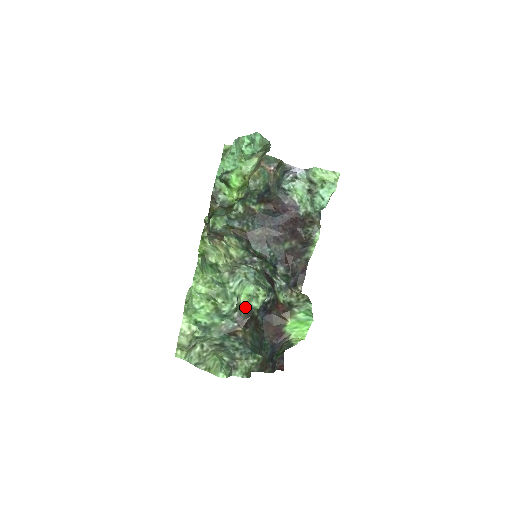
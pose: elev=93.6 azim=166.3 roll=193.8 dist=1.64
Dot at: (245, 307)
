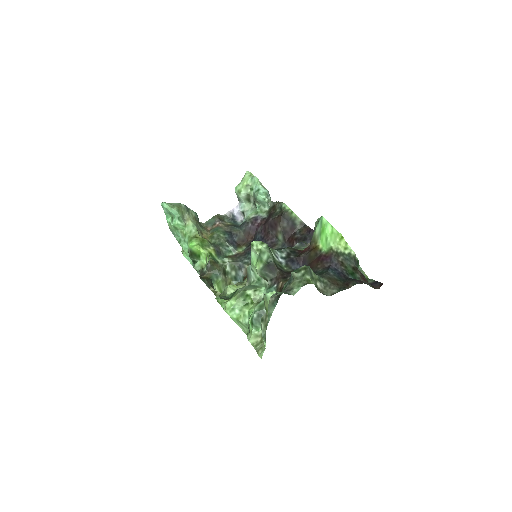
Dot at: (265, 268)
